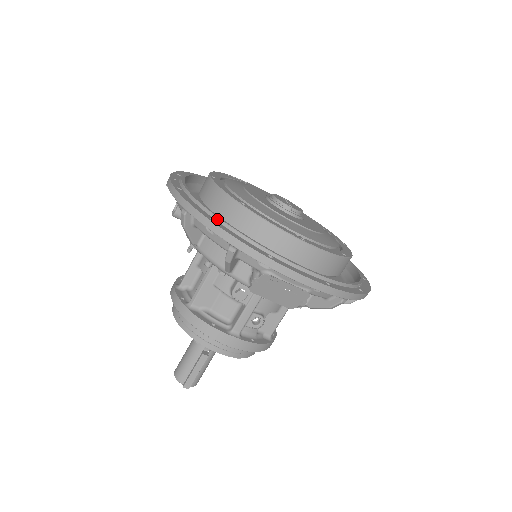
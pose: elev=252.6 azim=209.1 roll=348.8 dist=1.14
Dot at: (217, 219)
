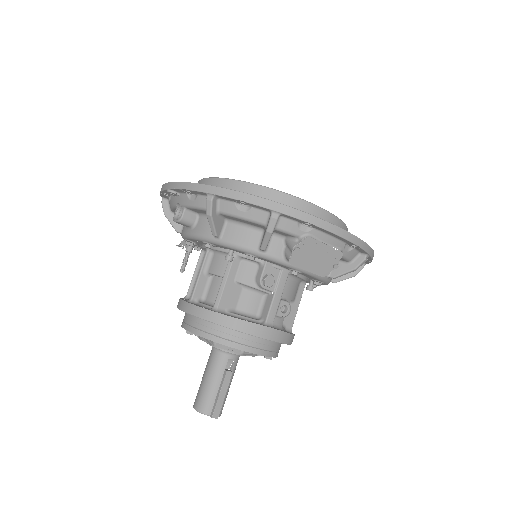
Dot at: occluded
